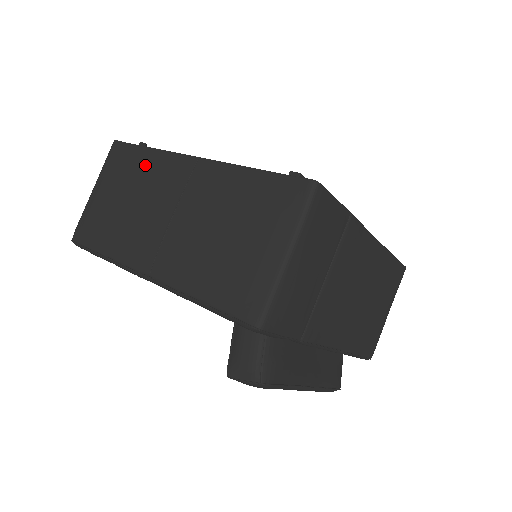
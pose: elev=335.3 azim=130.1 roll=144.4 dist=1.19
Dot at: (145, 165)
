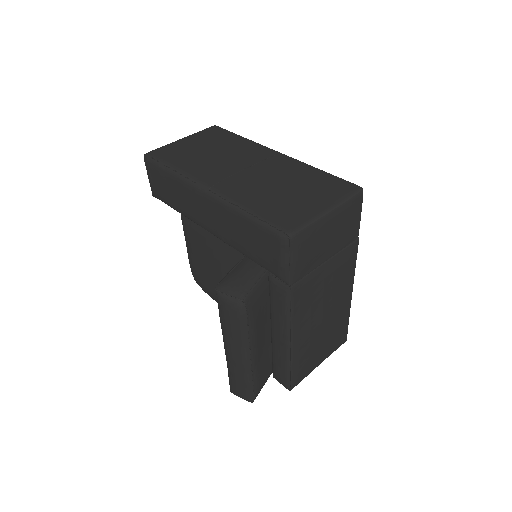
Dot at: (235, 142)
